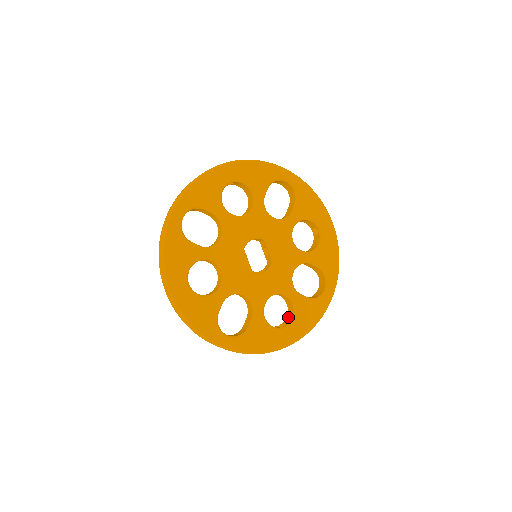
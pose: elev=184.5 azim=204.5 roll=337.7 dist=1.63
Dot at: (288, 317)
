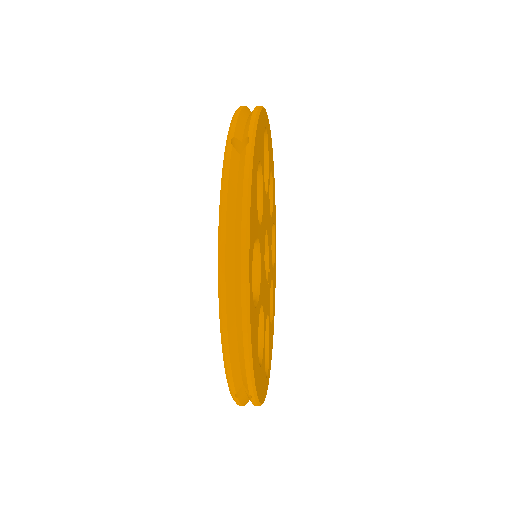
Dot at: occluded
